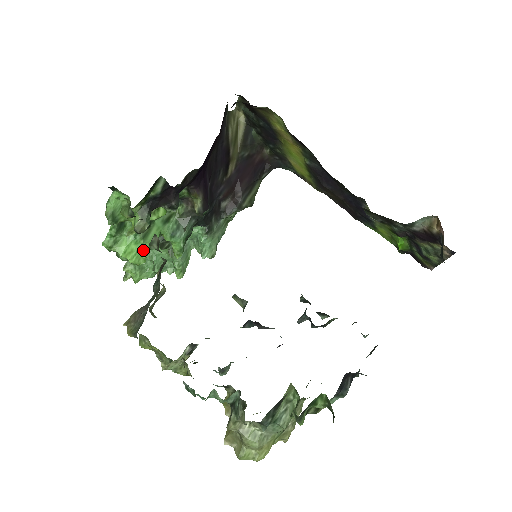
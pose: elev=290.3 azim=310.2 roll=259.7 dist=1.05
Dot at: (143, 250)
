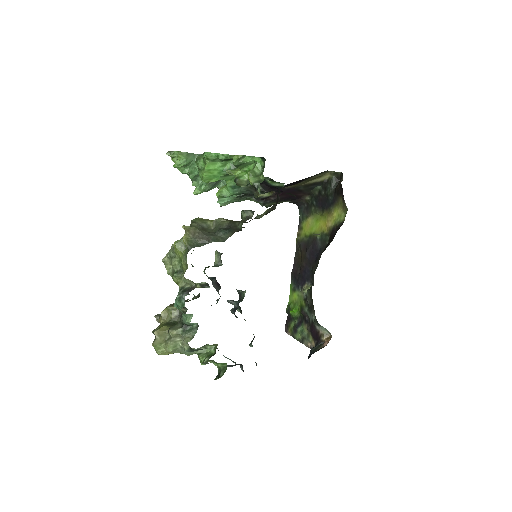
Dot at: (216, 178)
